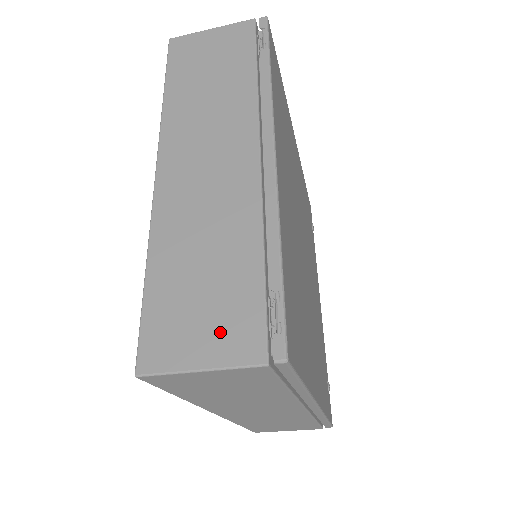
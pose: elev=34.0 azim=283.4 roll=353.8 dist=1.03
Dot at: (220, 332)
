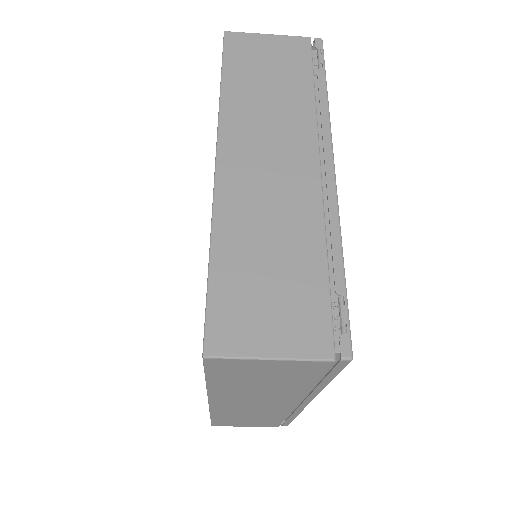
Dot at: (289, 325)
